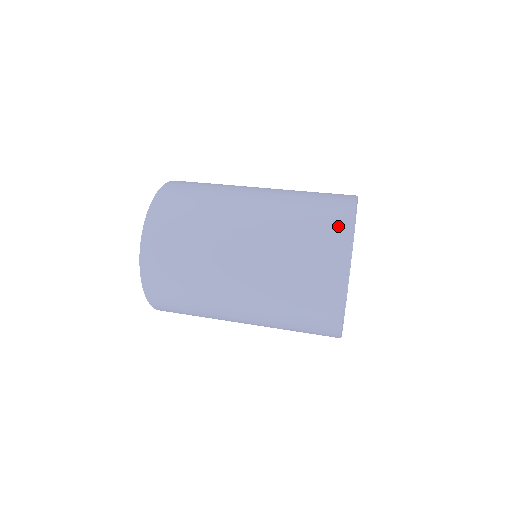
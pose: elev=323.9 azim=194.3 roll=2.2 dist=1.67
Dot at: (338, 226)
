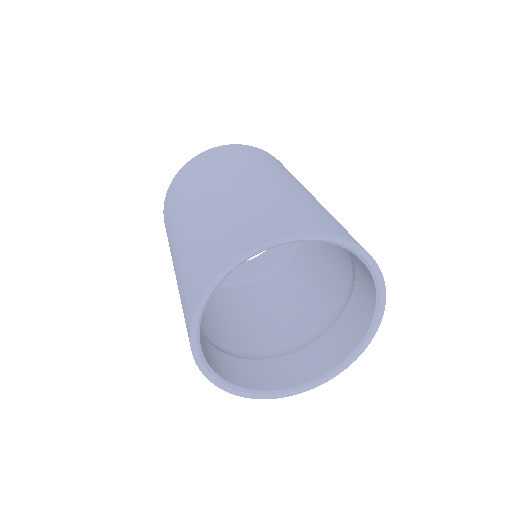
Dot at: (254, 235)
